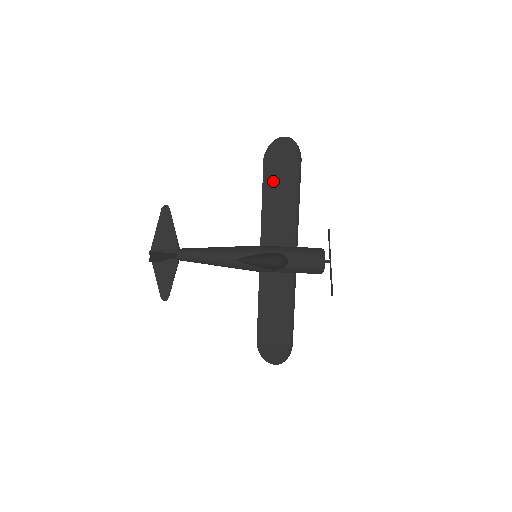
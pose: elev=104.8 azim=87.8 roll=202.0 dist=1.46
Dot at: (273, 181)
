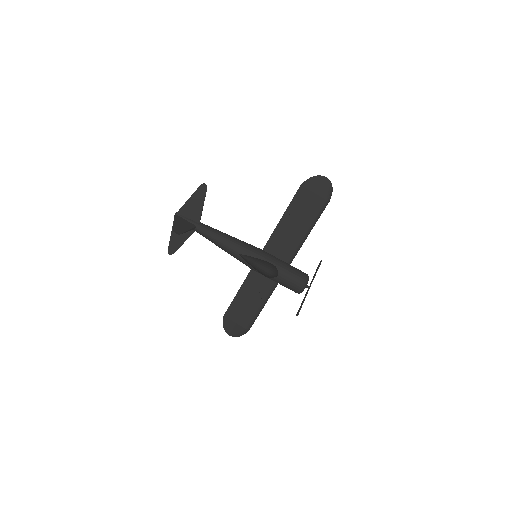
Dot at: (299, 206)
